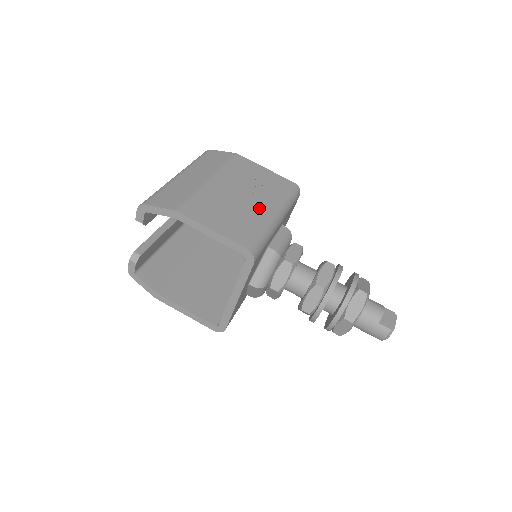
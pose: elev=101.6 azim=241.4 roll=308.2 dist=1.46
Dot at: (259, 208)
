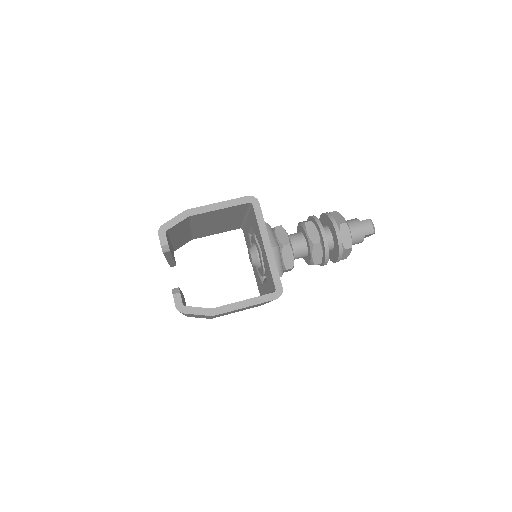
Dot at: occluded
